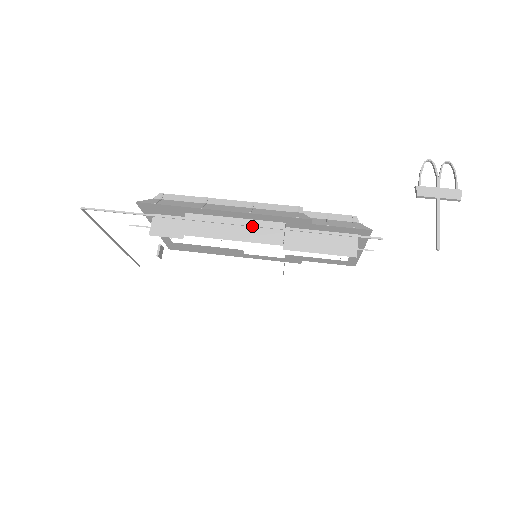
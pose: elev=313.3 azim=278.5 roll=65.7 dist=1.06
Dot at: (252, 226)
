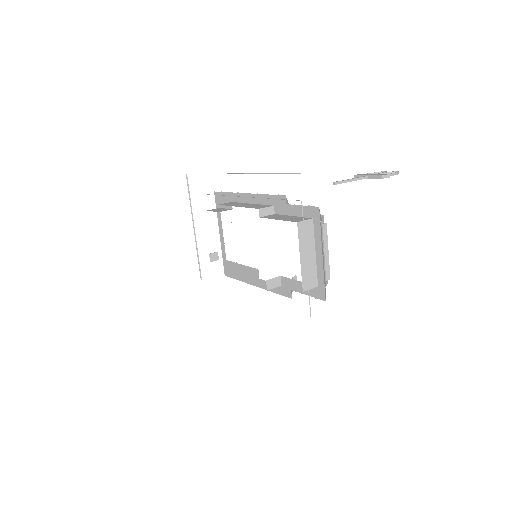
Dot at: occluded
